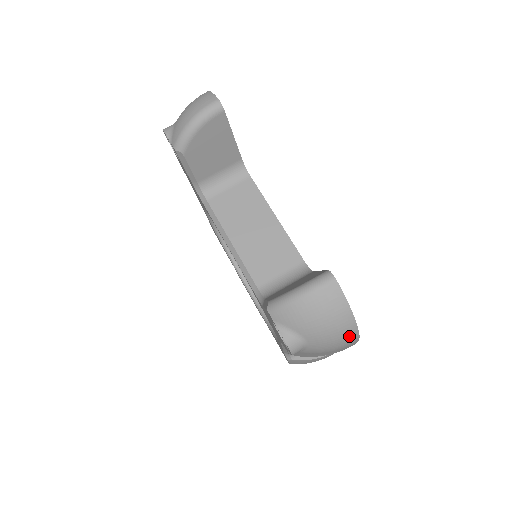
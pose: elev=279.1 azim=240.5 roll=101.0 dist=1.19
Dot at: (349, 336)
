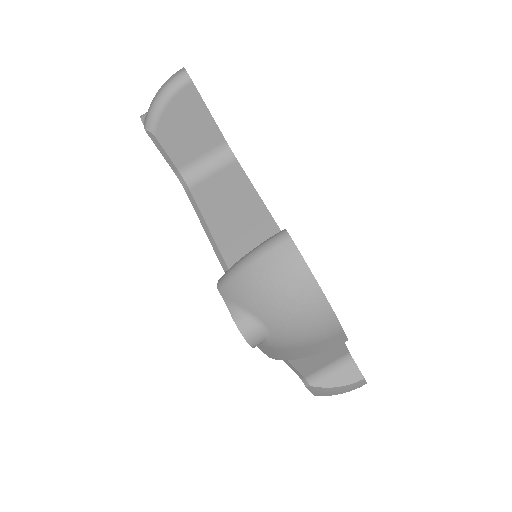
Dot at: (321, 318)
